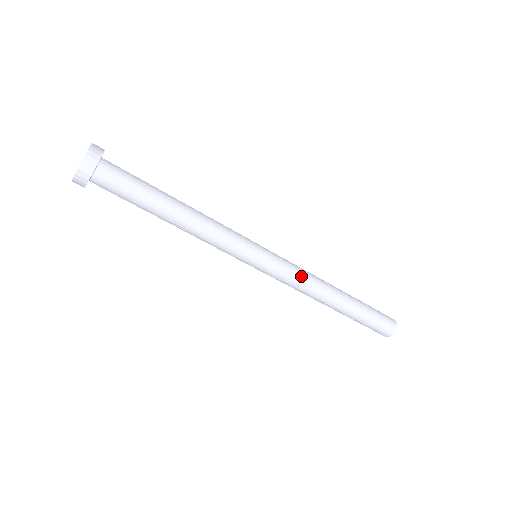
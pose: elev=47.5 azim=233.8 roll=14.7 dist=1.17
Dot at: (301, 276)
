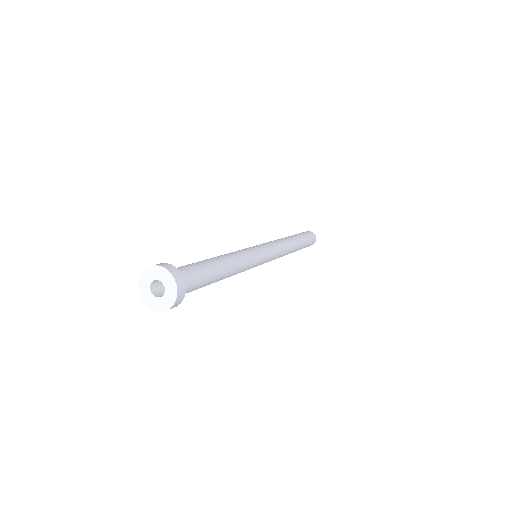
Dot at: (280, 256)
